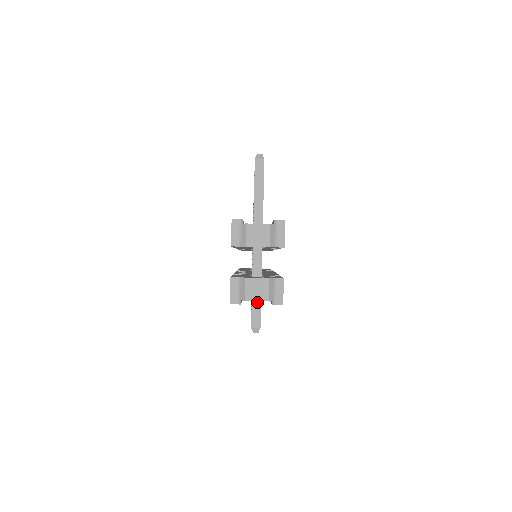
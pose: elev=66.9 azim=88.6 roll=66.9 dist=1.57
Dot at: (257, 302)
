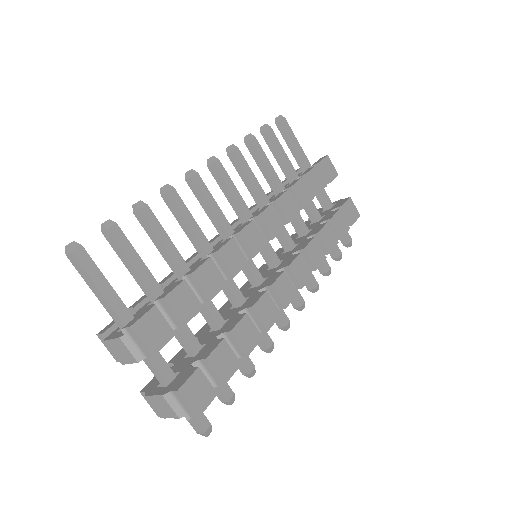
Dot at: occluded
